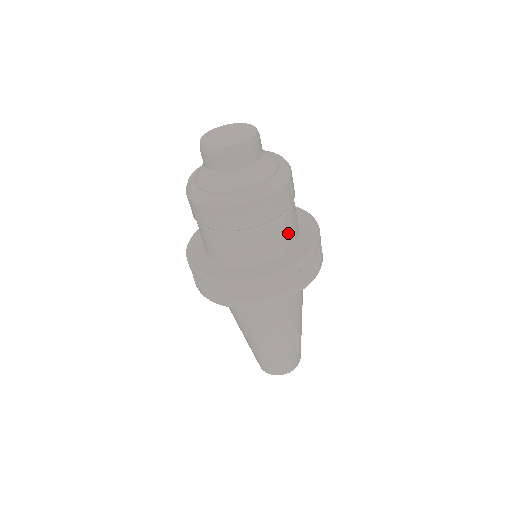
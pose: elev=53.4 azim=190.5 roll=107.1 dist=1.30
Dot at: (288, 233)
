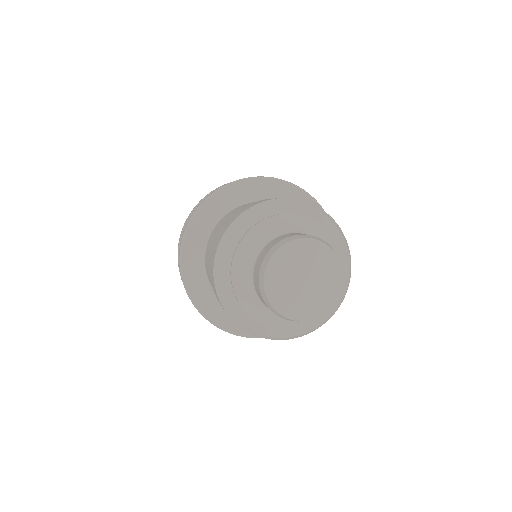
Dot at: occluded
